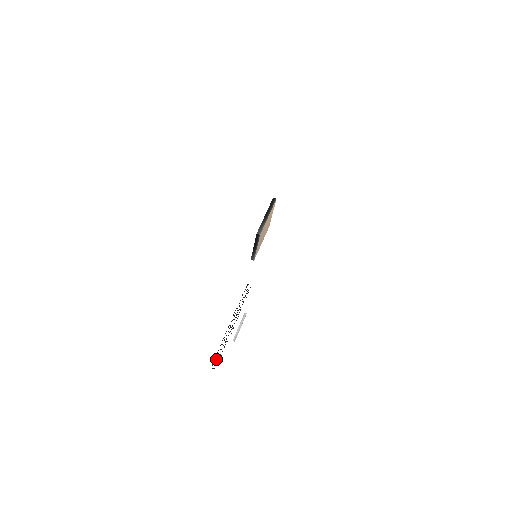
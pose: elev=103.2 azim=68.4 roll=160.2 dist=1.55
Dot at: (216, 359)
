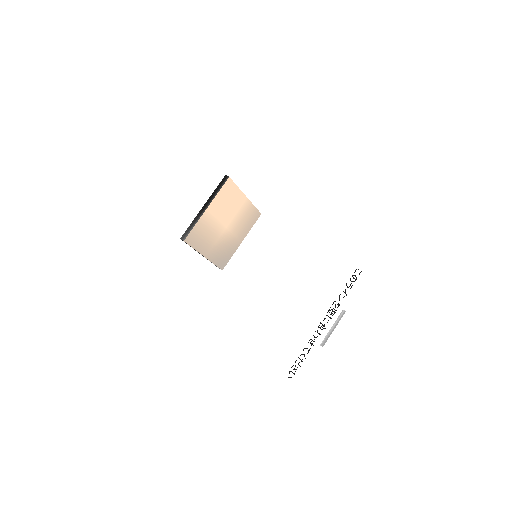
Dot at: (295, 366)
